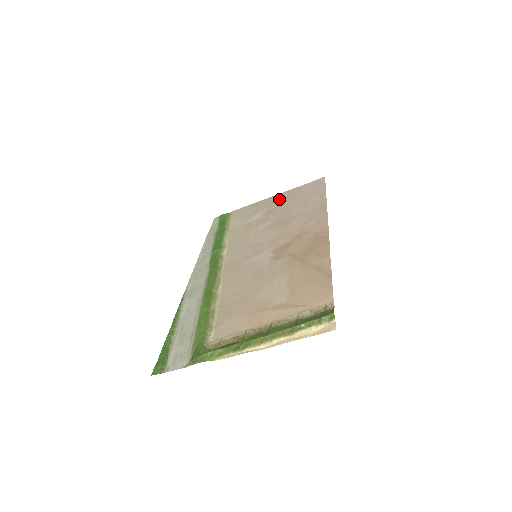
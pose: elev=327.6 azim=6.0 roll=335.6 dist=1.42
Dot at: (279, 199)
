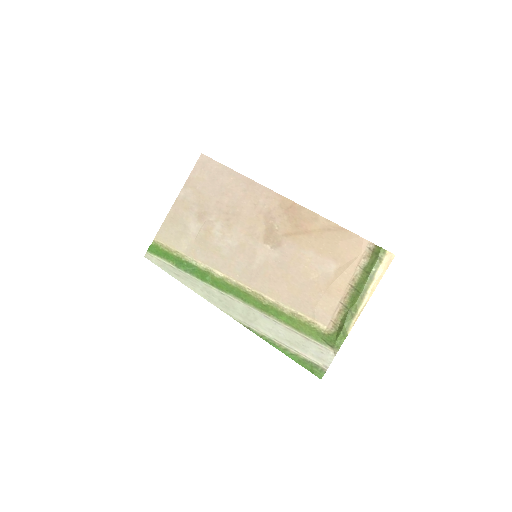
Dot at: (189, 199)
